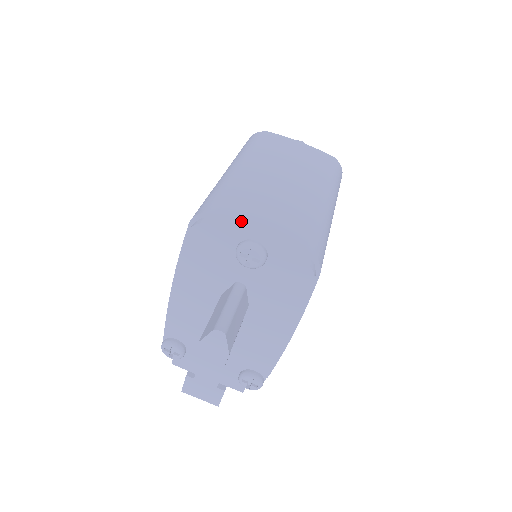
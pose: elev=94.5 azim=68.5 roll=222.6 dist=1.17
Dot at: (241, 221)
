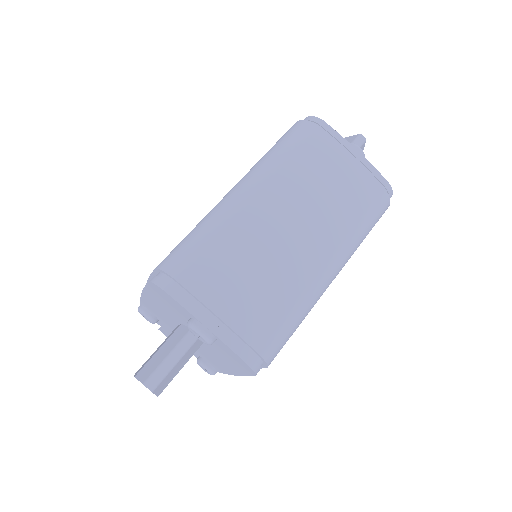
Dot at: (201, 299)
